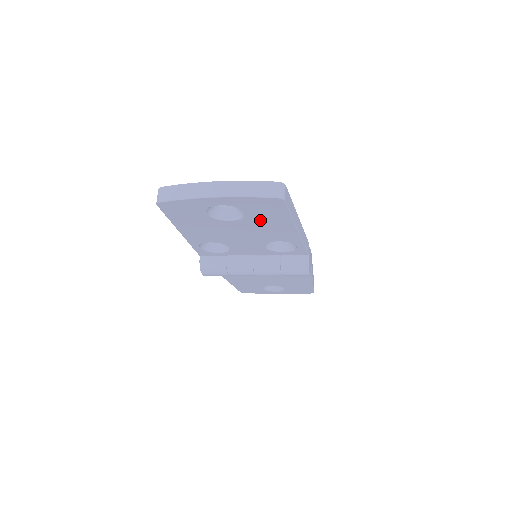
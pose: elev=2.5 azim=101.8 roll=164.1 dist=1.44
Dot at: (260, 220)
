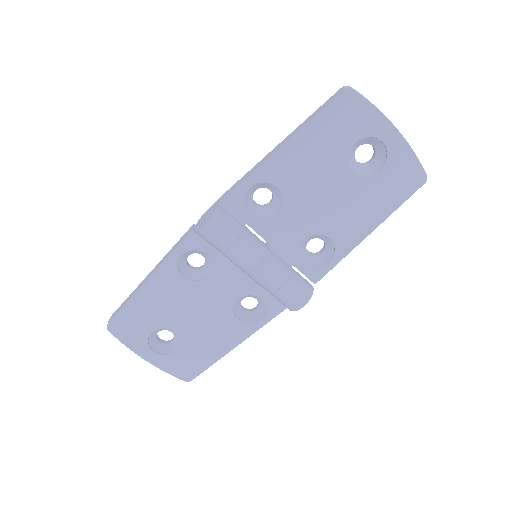
Dot at: (371, 192)
